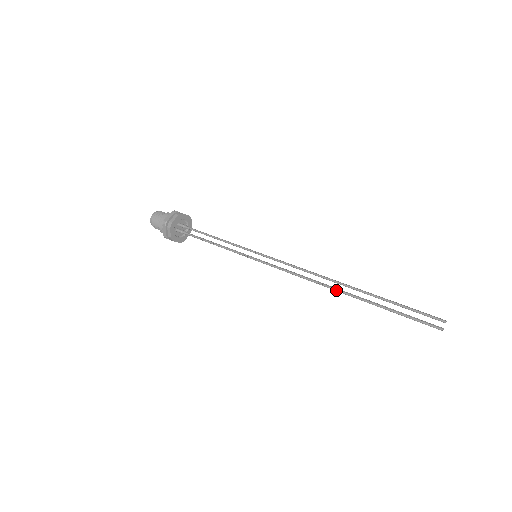
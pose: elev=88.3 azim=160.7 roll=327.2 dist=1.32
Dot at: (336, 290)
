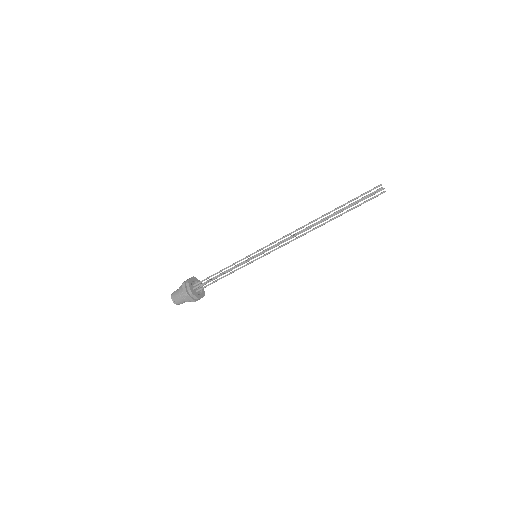
Dot at: (314, 224)
